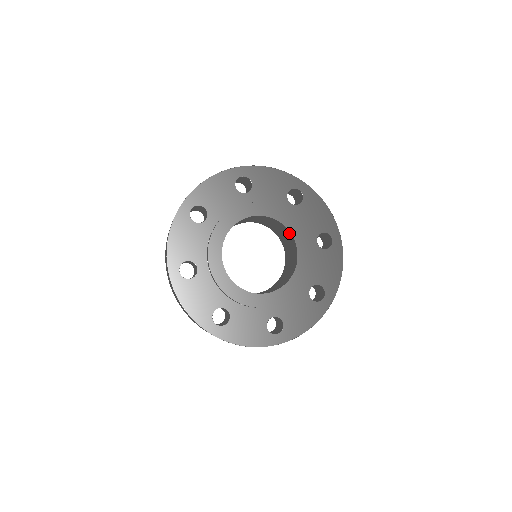
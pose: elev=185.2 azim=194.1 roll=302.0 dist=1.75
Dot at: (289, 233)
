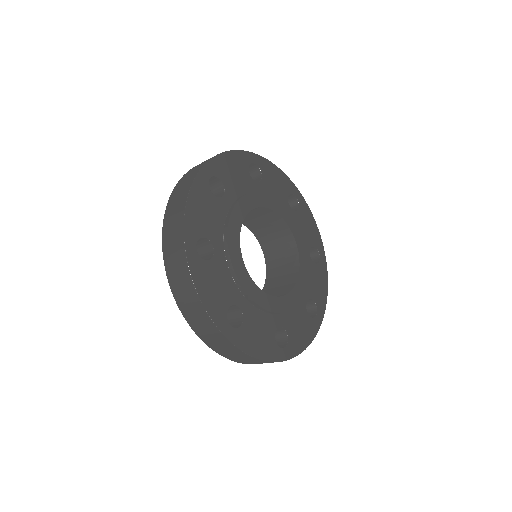
Dot at: (296, 269)
